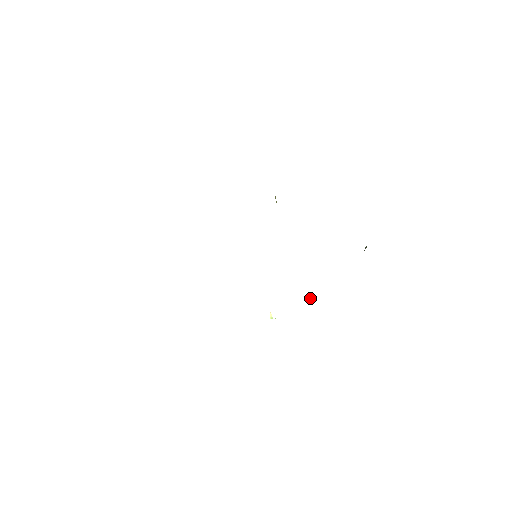
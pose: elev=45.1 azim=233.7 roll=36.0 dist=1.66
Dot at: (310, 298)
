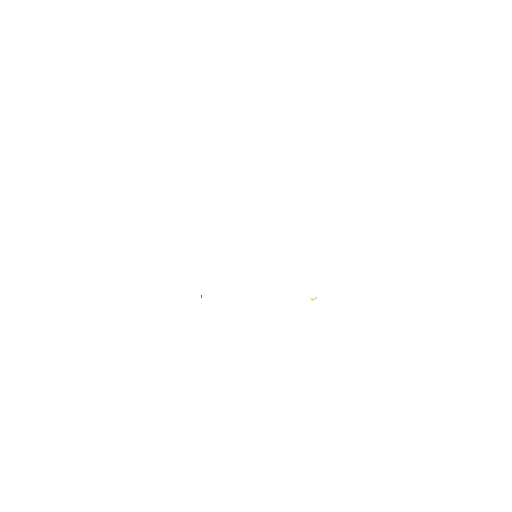
Dot at: occluded
